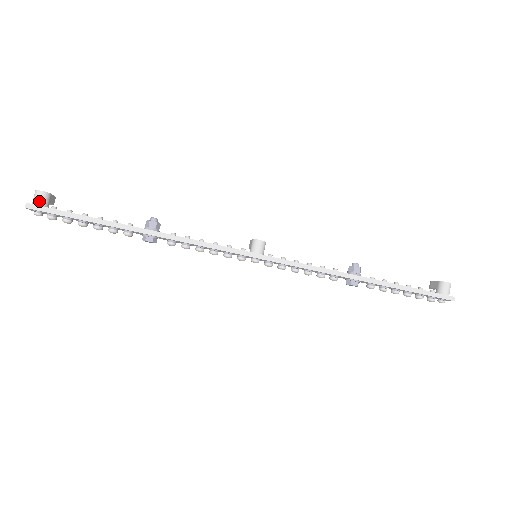
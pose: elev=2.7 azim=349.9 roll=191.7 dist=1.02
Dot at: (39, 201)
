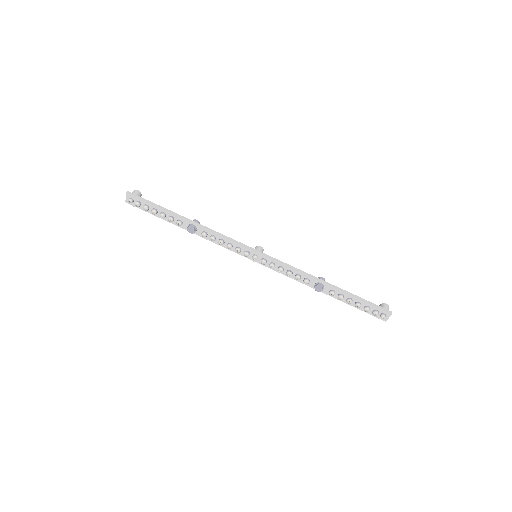
Dot at: (135, 193)
